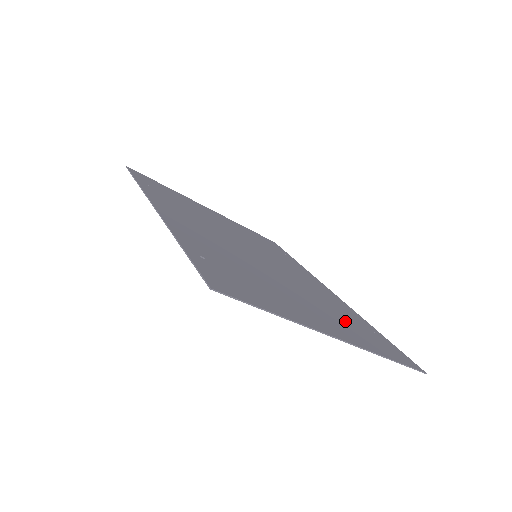
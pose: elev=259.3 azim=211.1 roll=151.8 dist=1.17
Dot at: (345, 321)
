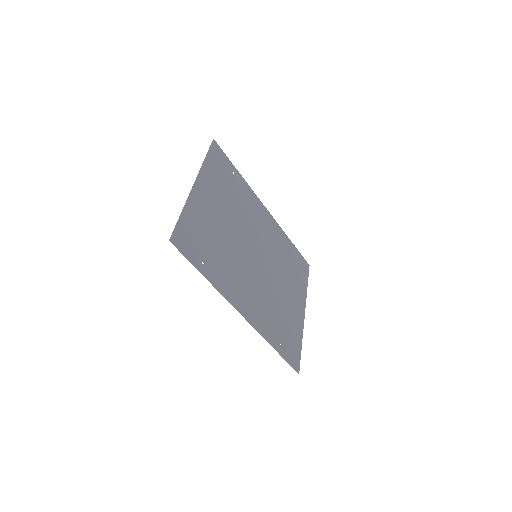
Dot at: (292, 272)
